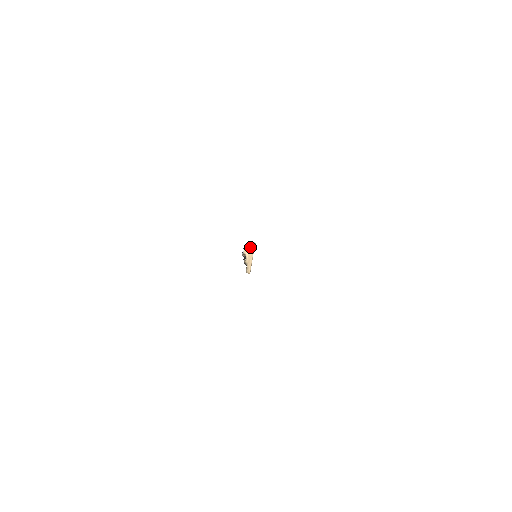
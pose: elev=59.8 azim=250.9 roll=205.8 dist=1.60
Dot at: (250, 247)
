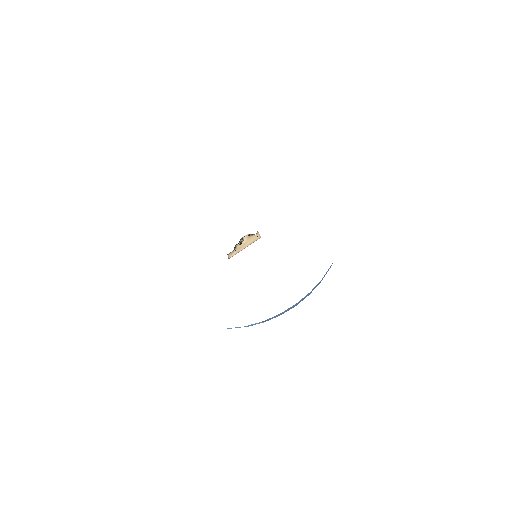
Dot at: (253, 237)
